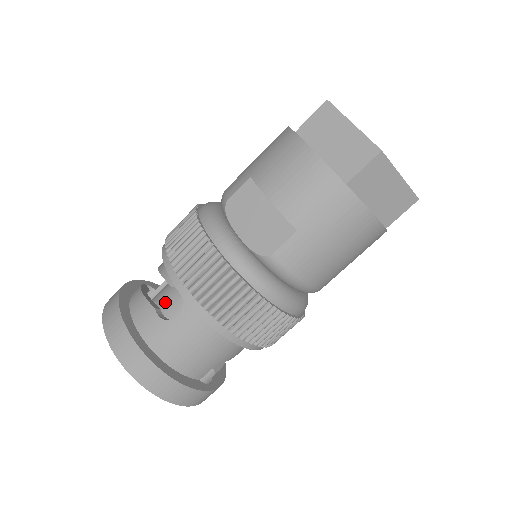
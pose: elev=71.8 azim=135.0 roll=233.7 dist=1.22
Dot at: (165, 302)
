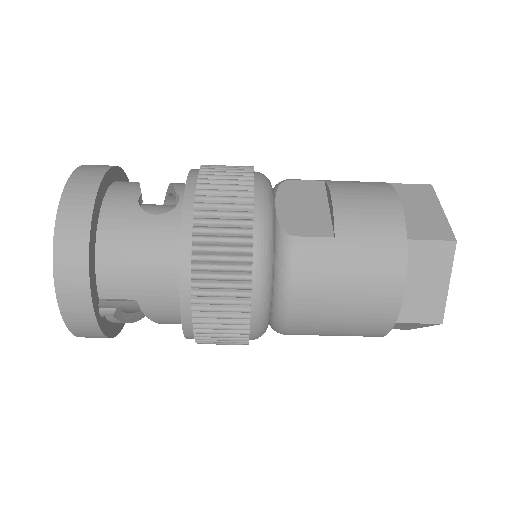
Dot at: (148, 207)
